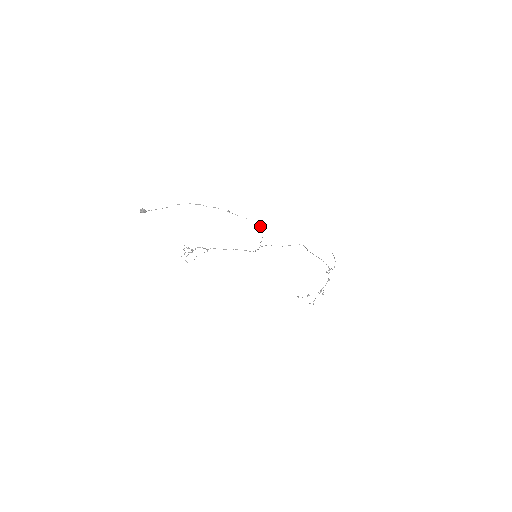
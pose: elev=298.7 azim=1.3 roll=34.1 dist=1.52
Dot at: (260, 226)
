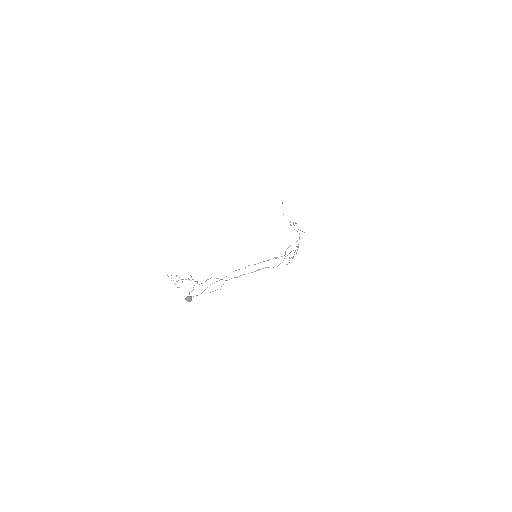
Dot at: (295, 250)
